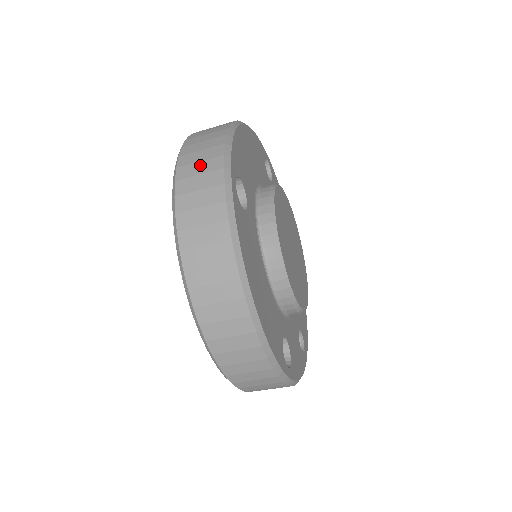
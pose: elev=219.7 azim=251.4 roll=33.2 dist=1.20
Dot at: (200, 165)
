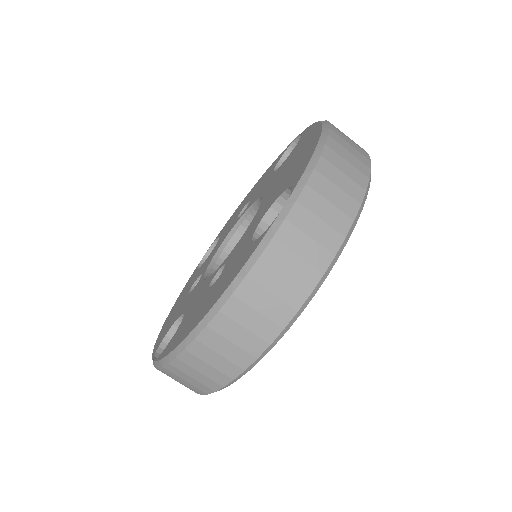
Dot at: occluded
